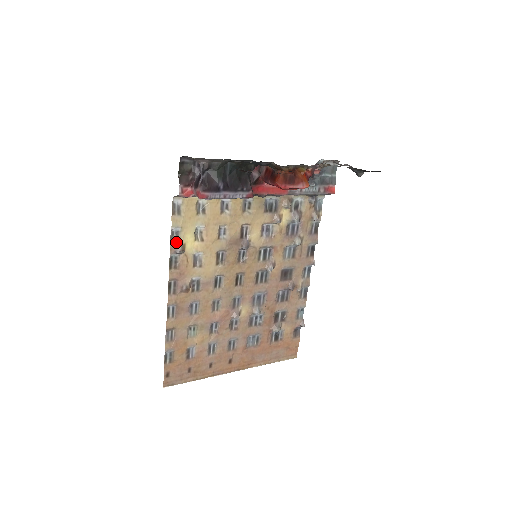
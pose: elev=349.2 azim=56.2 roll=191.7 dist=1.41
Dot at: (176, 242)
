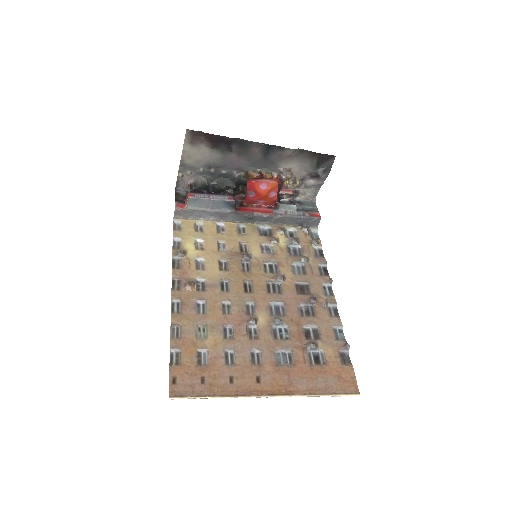
Dot at: (178, 249)
